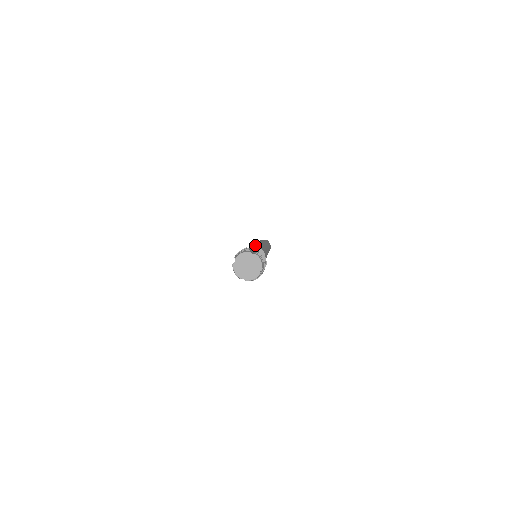
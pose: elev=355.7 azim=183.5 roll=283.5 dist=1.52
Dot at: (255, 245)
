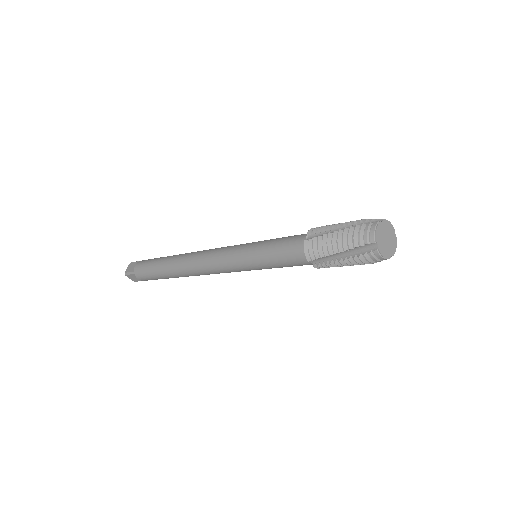
Dot at: (239, 248)
